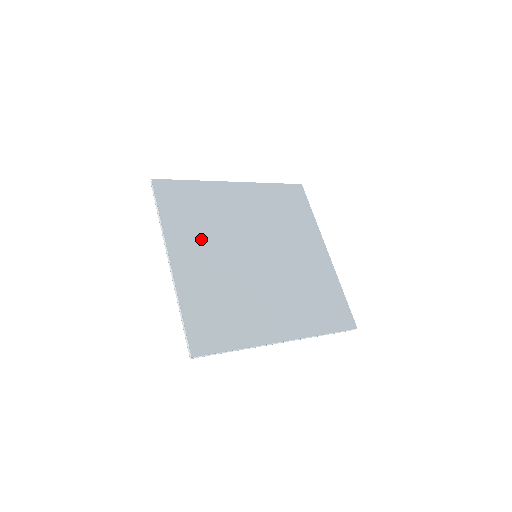
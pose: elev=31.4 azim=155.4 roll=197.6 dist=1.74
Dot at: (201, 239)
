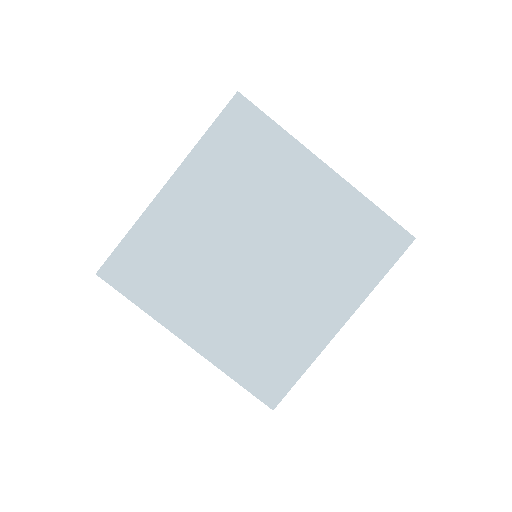
Dot at: (218, 192)
